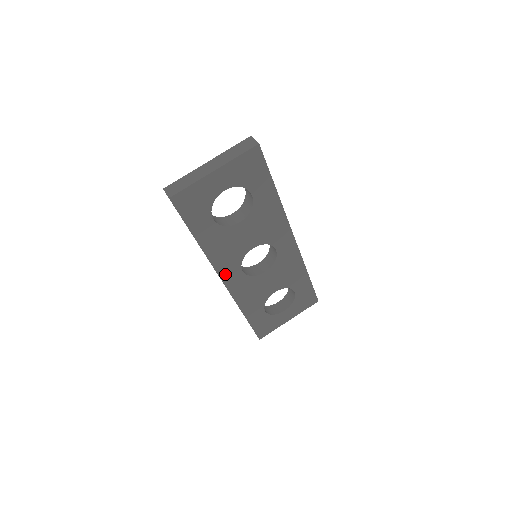
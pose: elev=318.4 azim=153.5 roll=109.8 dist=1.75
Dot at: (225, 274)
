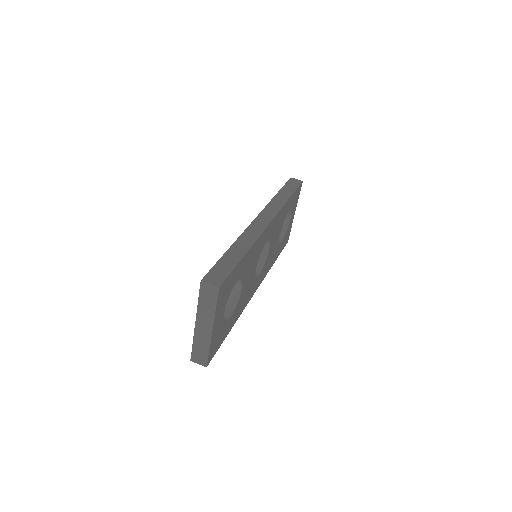
Dot at: (253, 292)
